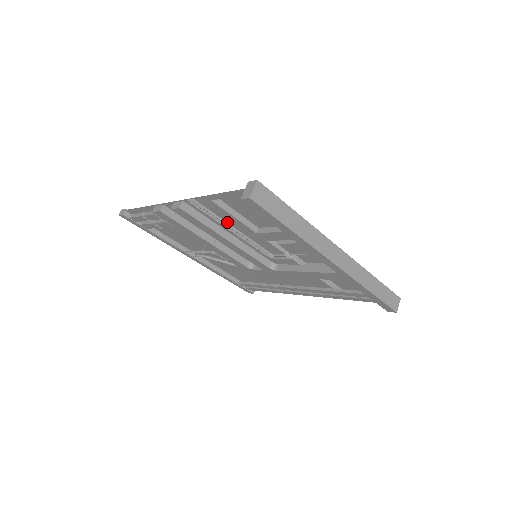
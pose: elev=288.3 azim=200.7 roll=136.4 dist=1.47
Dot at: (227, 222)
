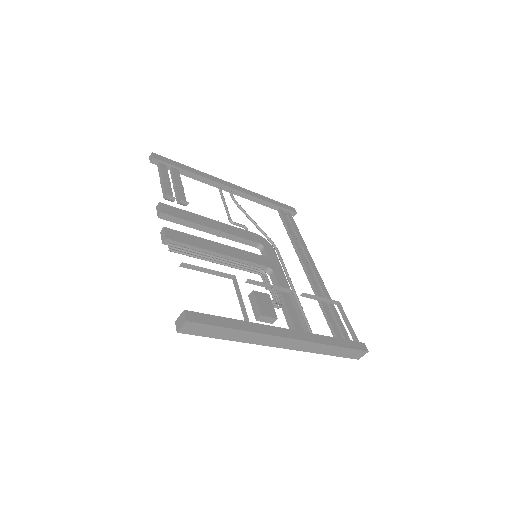
Dot at: (208, 260)
